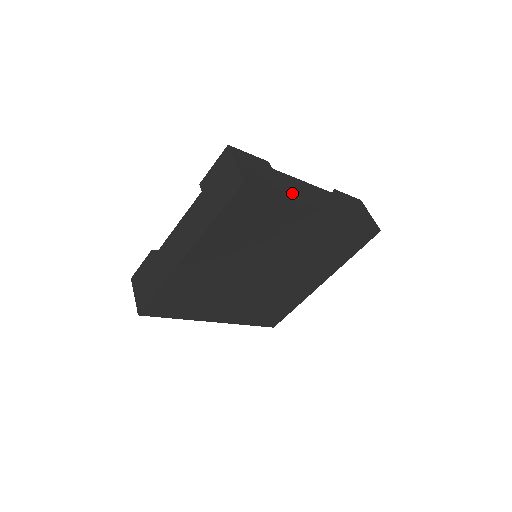
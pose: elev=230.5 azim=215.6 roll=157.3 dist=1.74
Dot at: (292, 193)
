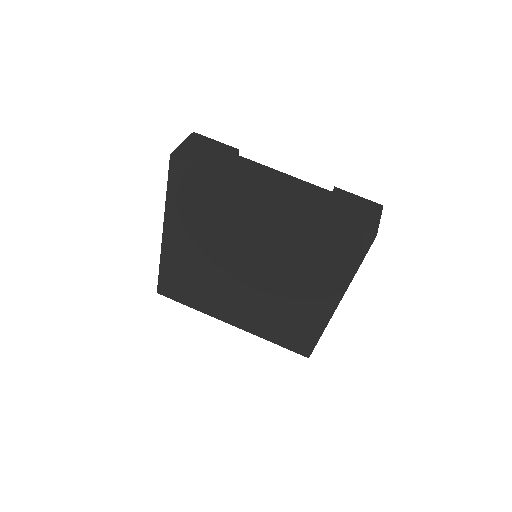
Dot at: (235, 173)
